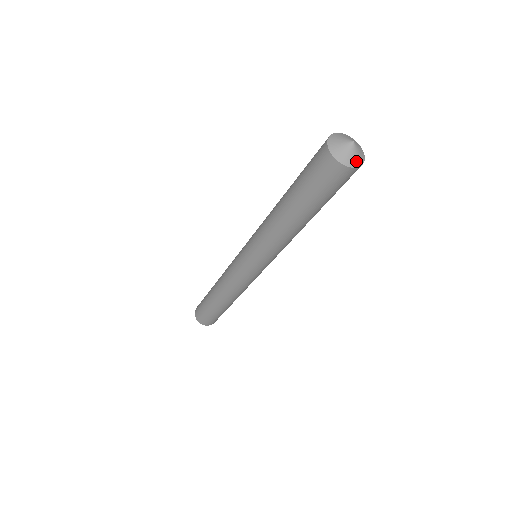
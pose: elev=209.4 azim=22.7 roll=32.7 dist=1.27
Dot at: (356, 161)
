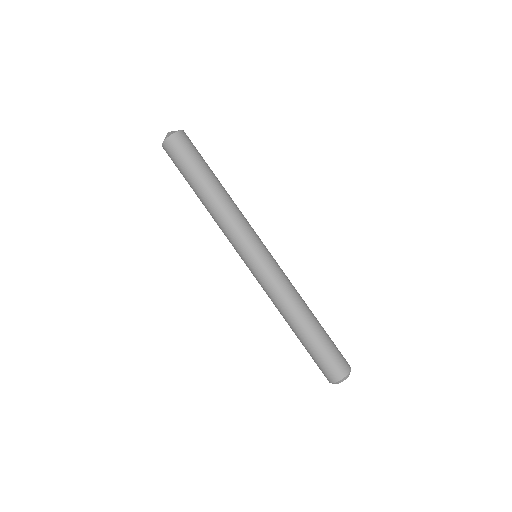
Dot at: (170, 134)
